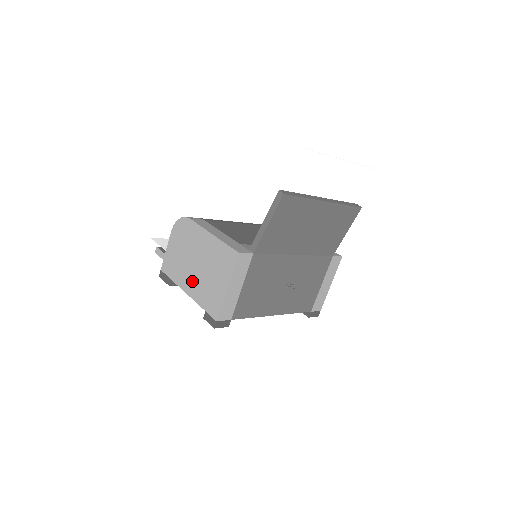
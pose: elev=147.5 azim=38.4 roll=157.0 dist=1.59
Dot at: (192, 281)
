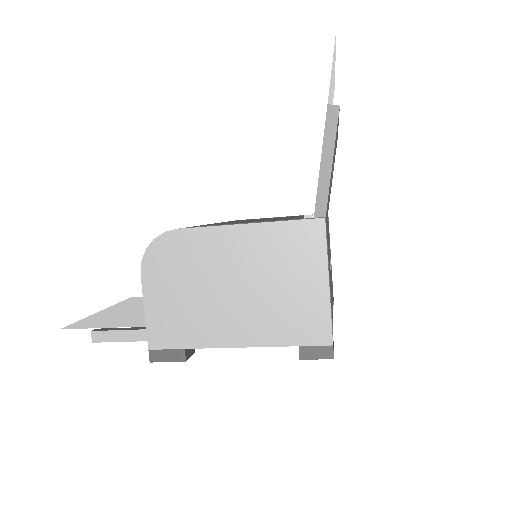
Dot at: (241, 320)
